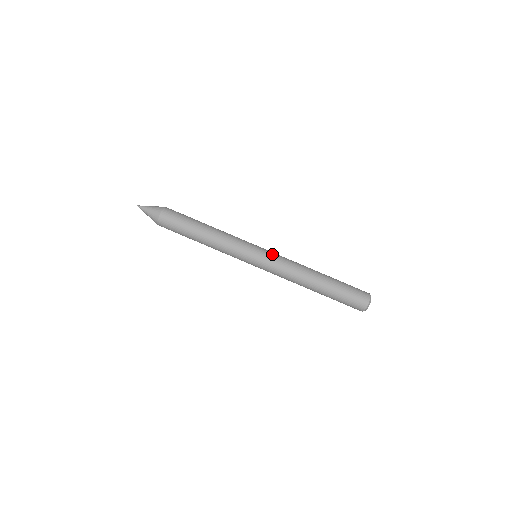
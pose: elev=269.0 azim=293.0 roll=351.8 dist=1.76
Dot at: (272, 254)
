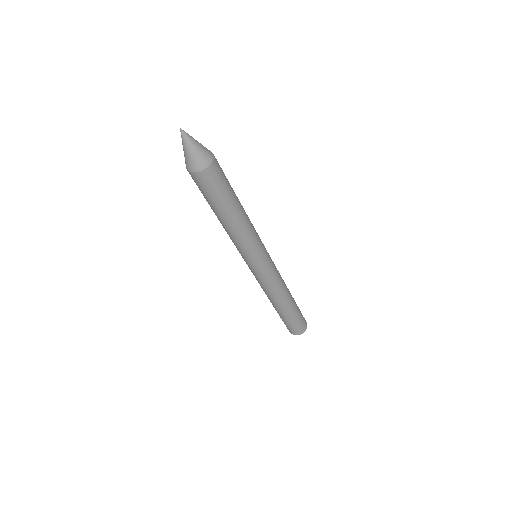
Dot at: (273, 265)
